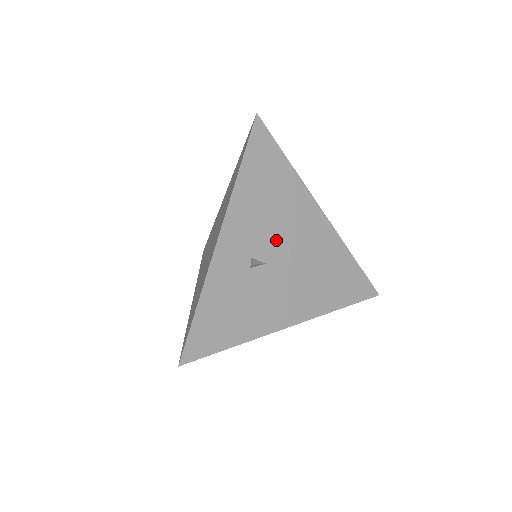
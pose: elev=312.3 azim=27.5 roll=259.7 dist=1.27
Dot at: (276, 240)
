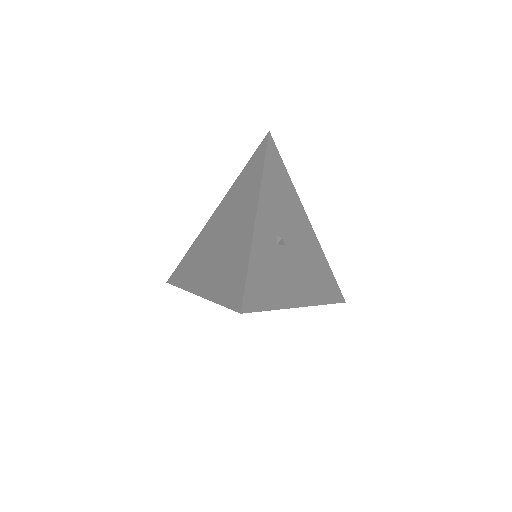
Dot at: (288, 229)
